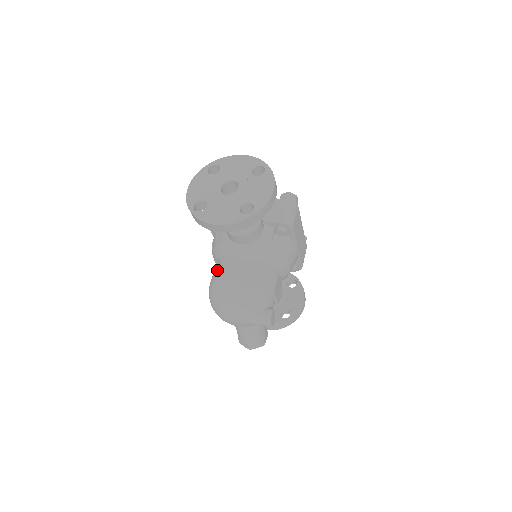
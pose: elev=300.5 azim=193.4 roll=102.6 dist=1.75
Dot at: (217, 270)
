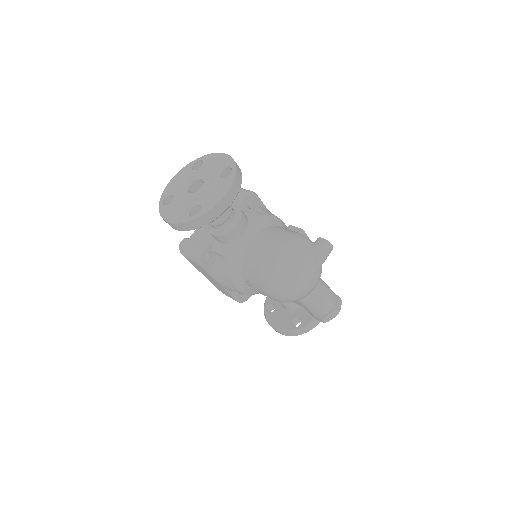
Dot at: (253, 267)
